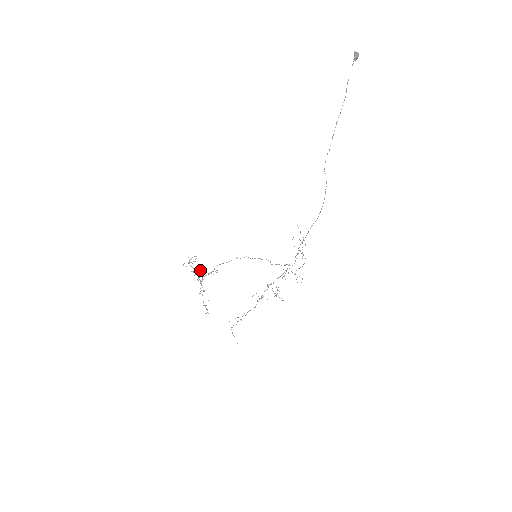
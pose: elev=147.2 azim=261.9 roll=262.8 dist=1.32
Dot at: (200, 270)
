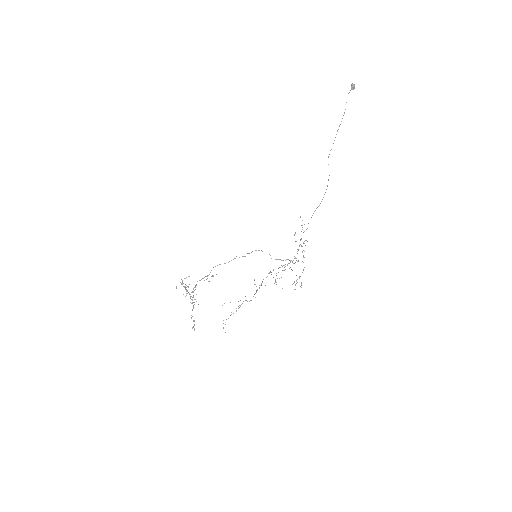
Dot at: (192, 292)
